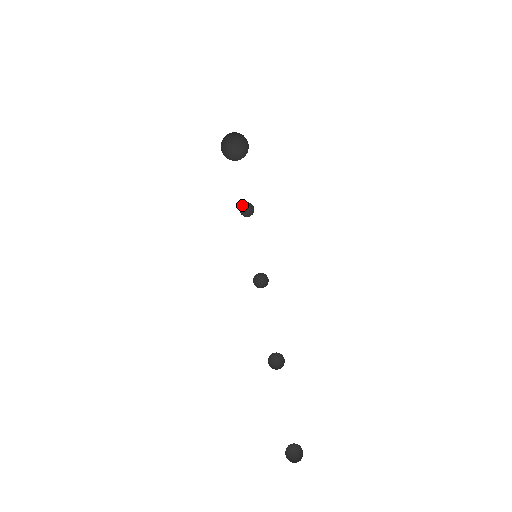
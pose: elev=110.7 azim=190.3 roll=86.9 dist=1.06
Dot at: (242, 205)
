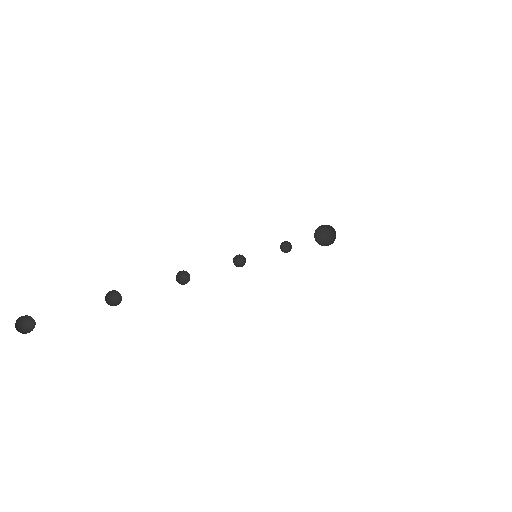
Dot at: (288, 244)
